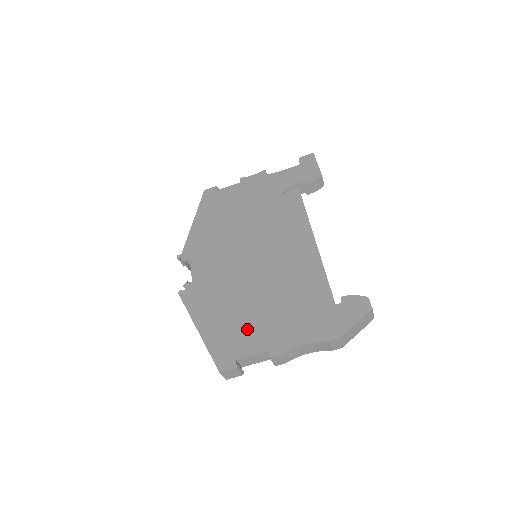
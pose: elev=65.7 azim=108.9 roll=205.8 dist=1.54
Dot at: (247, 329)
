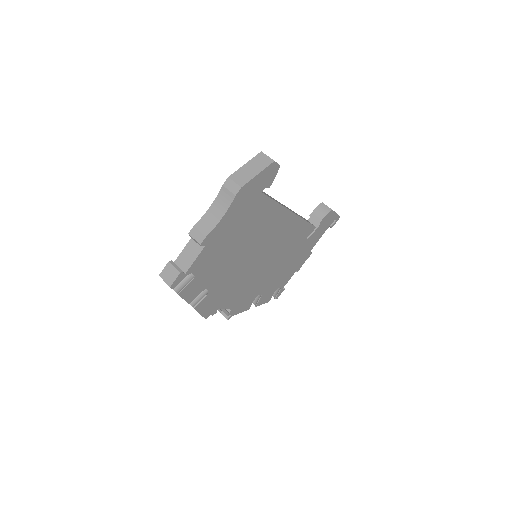
Dot at: occluded
